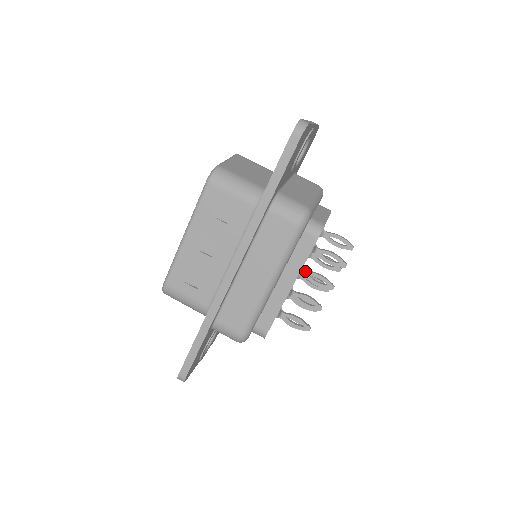
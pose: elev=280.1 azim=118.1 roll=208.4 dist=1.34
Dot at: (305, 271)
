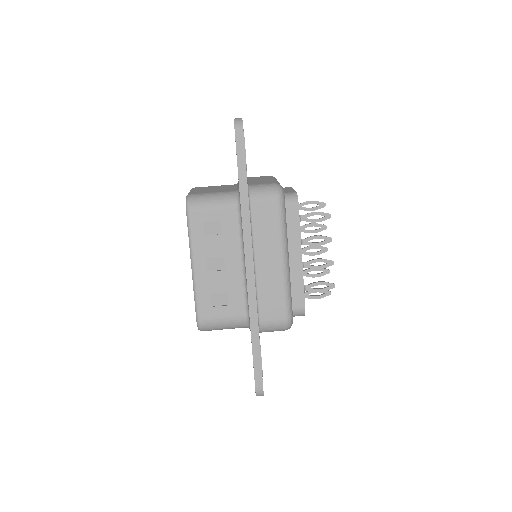
Dot at: (303, 240)
